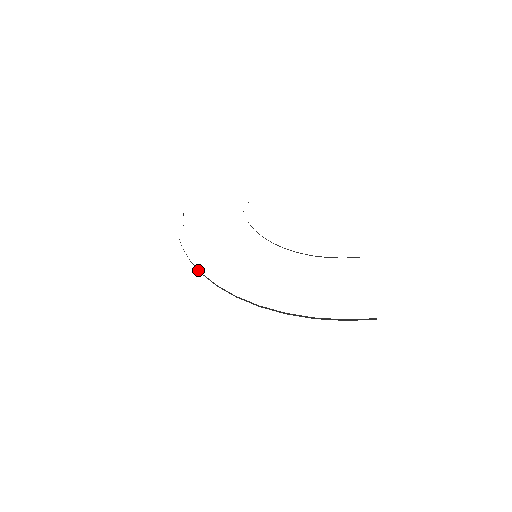
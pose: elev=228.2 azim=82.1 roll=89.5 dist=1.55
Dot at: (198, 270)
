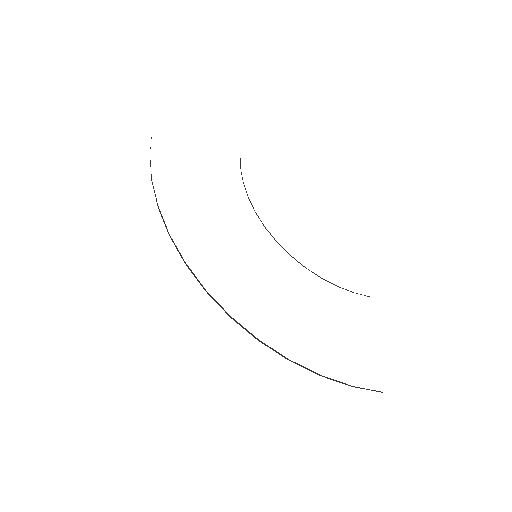
Dot at: (180, 255)
